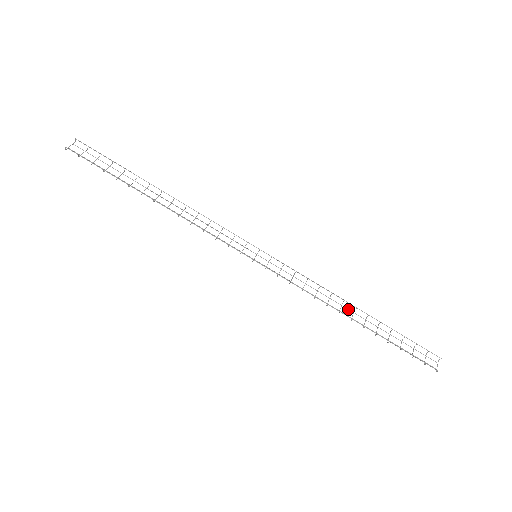
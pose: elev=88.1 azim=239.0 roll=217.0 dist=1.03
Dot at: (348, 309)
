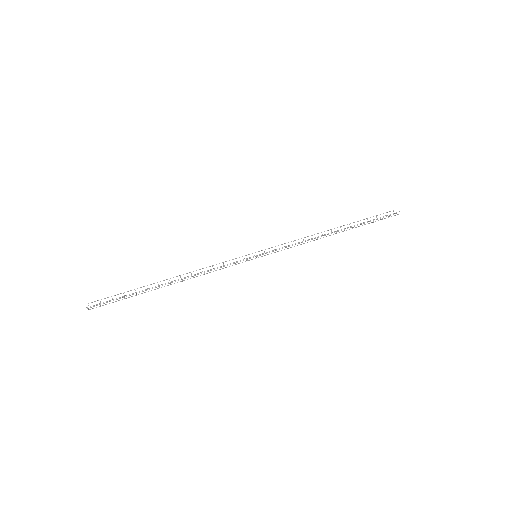
Dot at: occluded
